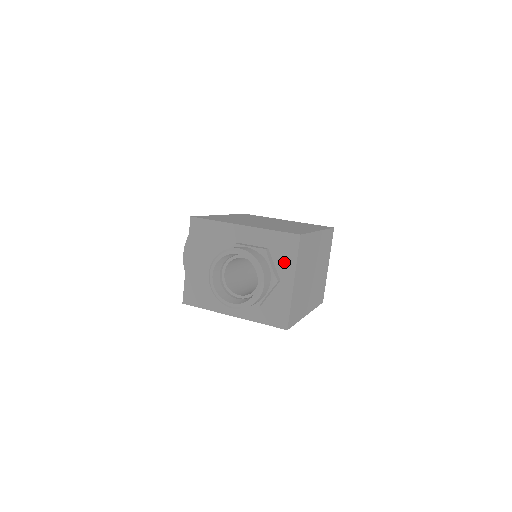
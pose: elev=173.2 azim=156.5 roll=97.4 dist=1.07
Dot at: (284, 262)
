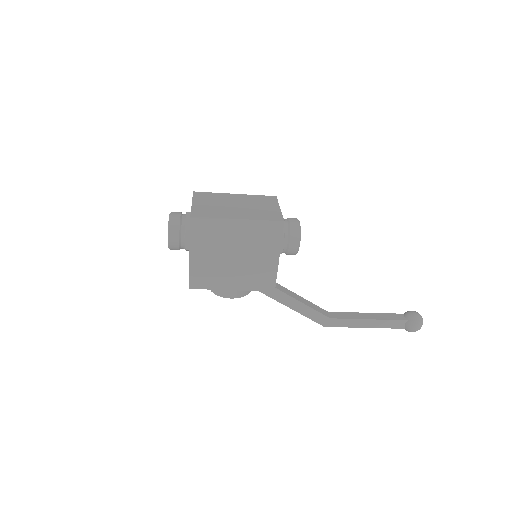
Dot at: occluded
